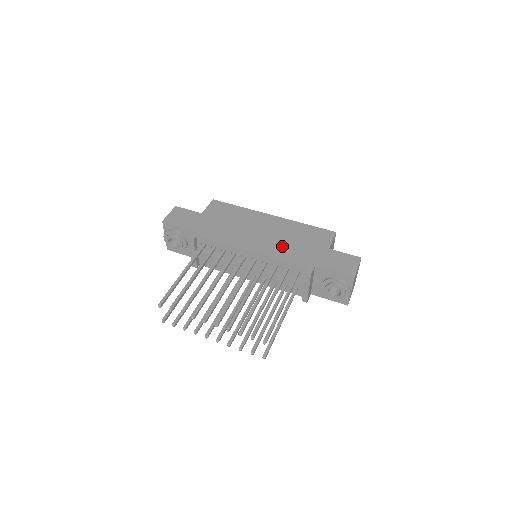
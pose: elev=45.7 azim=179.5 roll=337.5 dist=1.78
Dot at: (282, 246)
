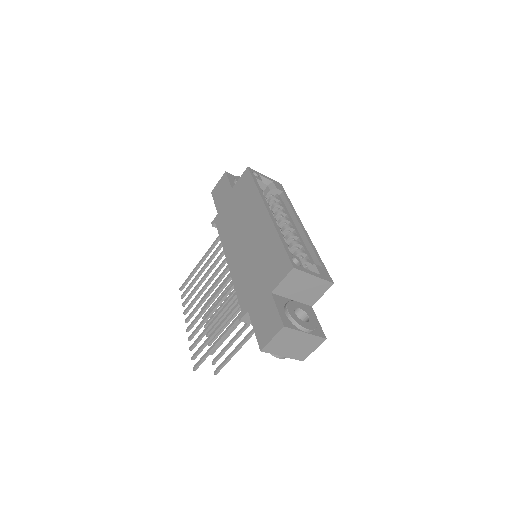
Dot at: (246, 266)
